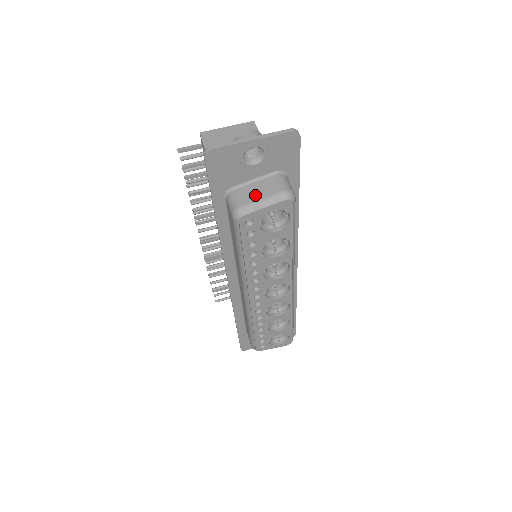
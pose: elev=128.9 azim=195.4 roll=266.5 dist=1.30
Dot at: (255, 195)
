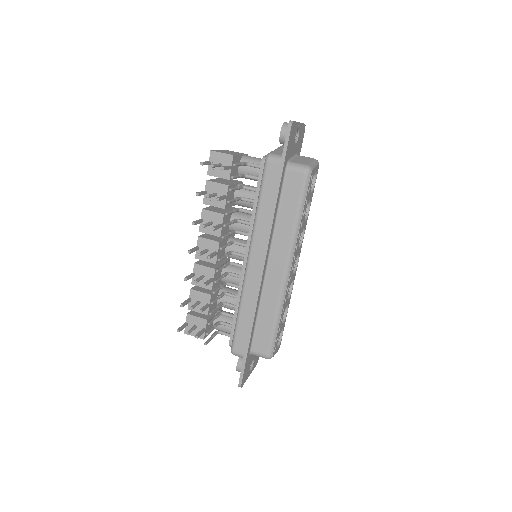
Dot at: (305, 161)
